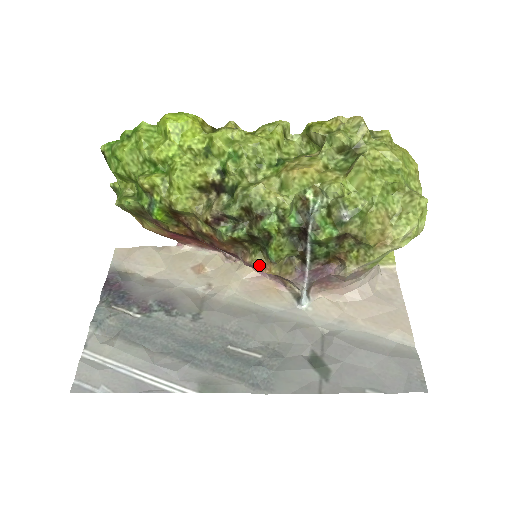
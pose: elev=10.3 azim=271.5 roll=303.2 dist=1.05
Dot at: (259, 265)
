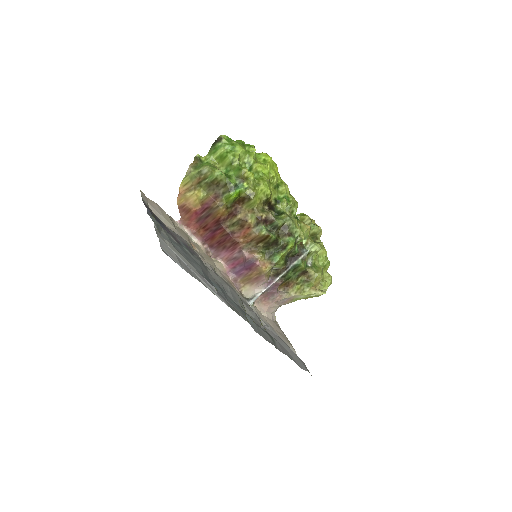
Dot at: (260, 261)
